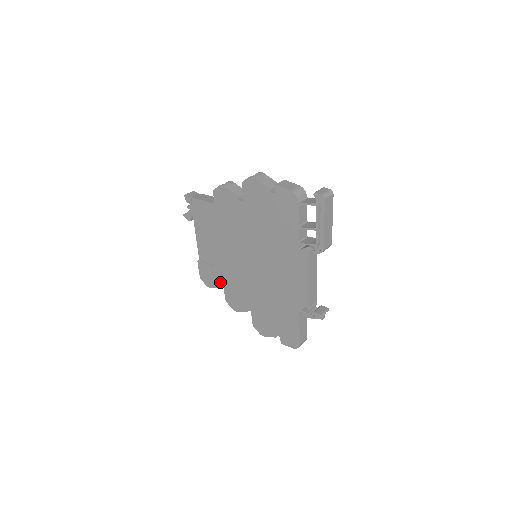
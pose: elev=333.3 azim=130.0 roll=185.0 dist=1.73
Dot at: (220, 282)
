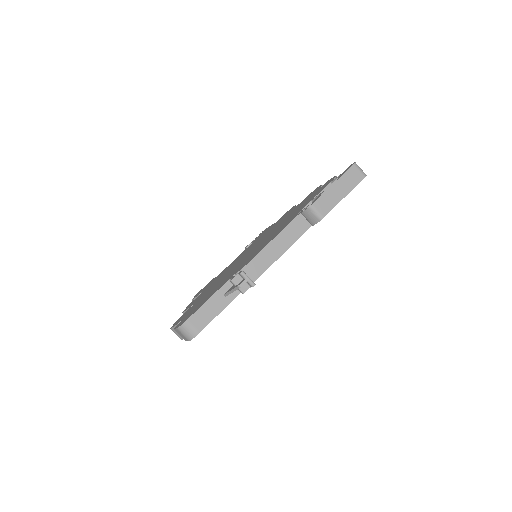
Dot at: occluded
